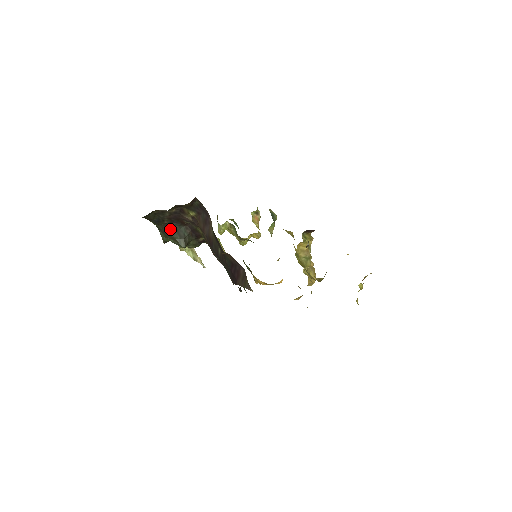
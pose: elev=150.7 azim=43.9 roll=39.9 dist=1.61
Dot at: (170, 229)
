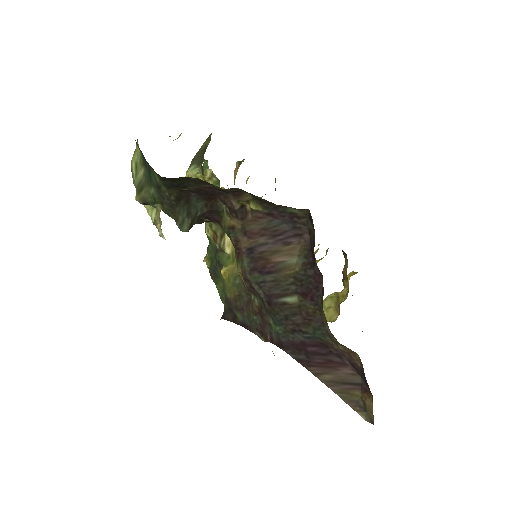
Dot at: (181, 199)
